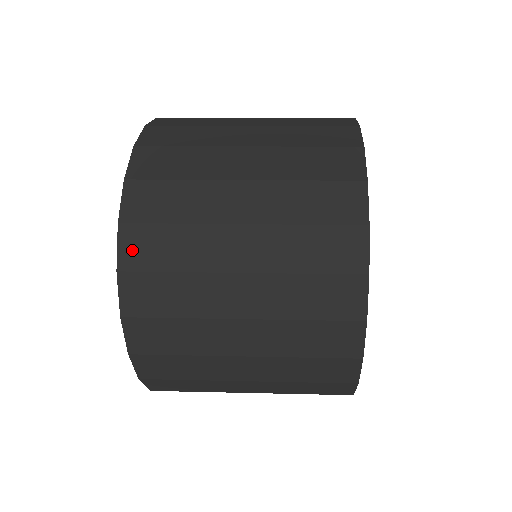
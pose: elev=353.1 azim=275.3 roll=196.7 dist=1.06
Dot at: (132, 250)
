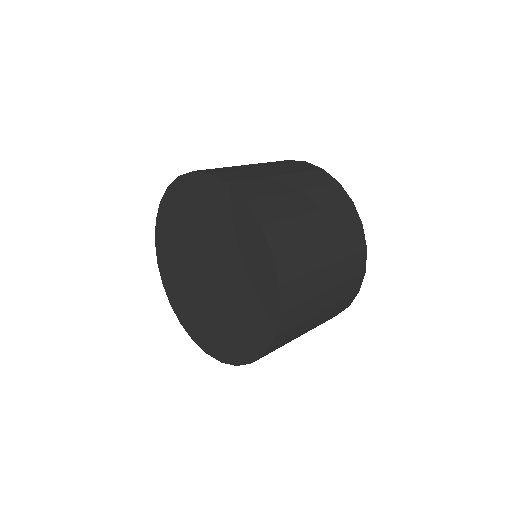
Dot at: (275, 343)
